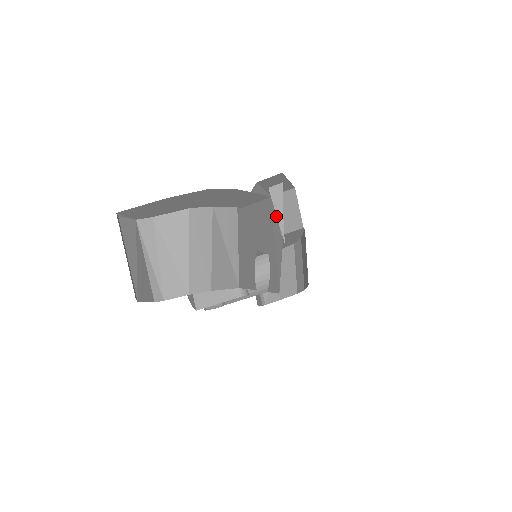
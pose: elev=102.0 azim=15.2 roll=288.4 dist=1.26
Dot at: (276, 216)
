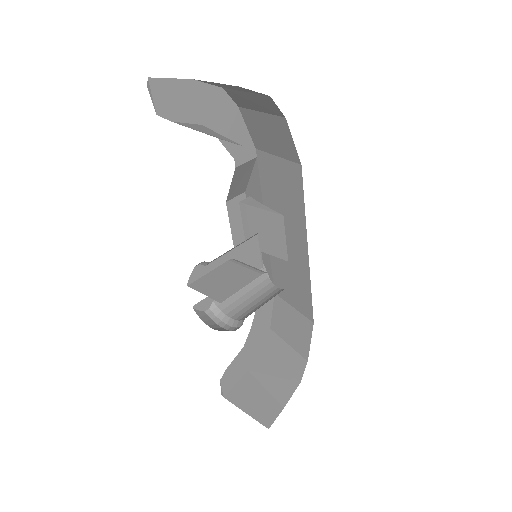
Dot at: occluded
